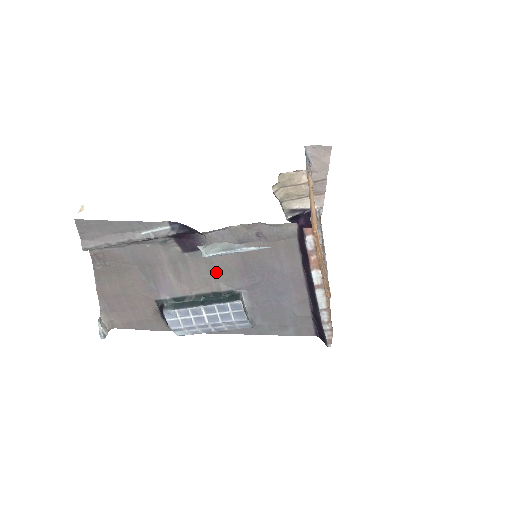
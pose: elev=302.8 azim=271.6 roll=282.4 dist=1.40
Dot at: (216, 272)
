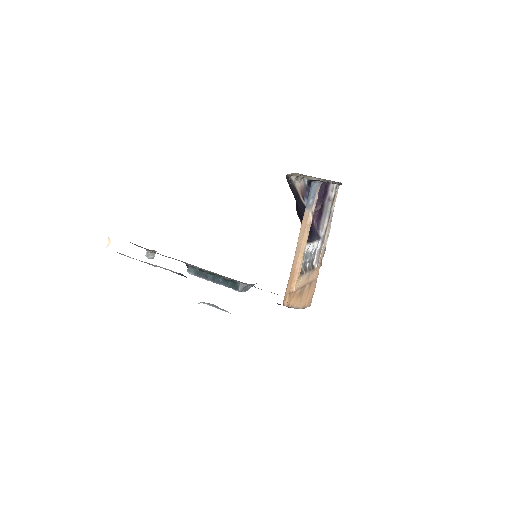
Dot at: occluded
